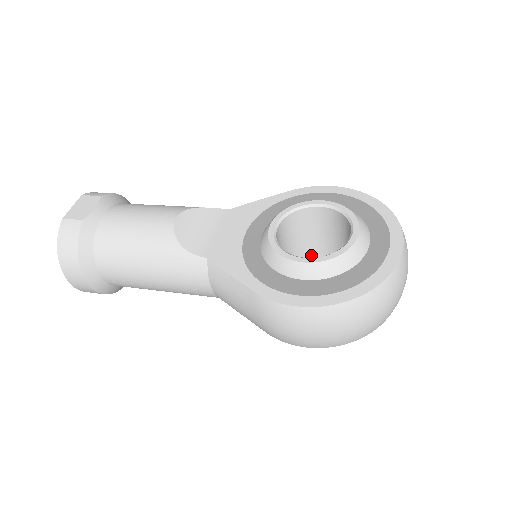
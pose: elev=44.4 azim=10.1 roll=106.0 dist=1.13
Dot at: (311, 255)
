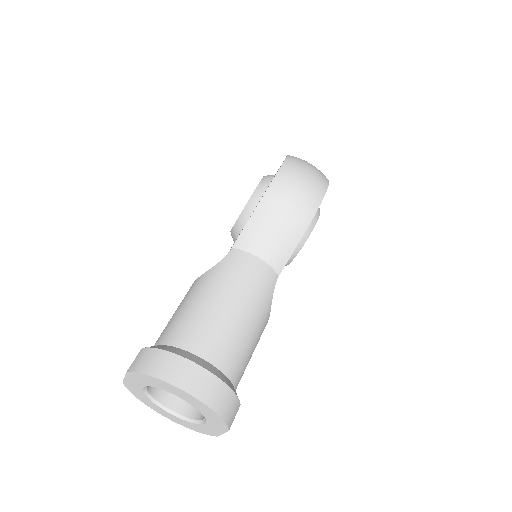
Dot at: occluded
